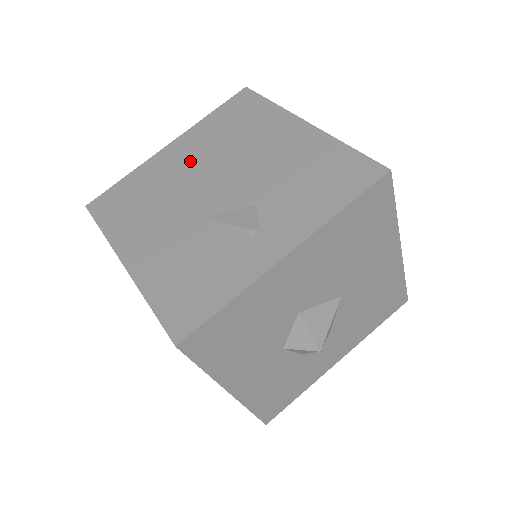
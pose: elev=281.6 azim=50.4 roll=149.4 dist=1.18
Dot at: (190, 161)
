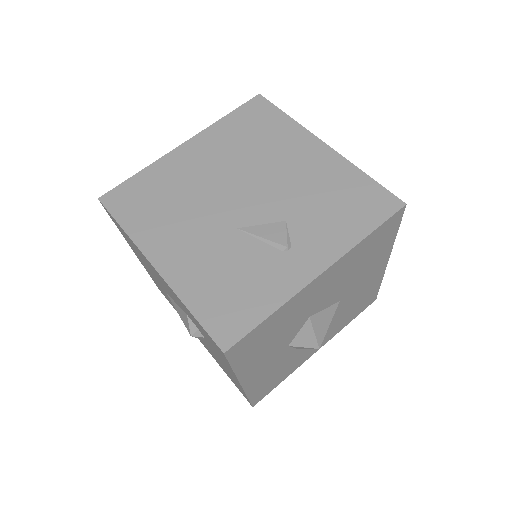
Dot at: (211, 165)
